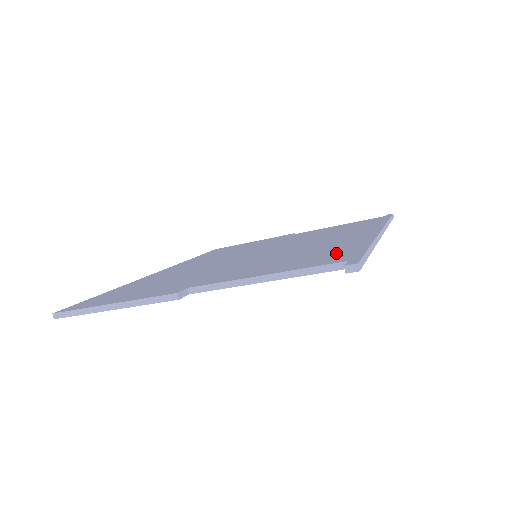
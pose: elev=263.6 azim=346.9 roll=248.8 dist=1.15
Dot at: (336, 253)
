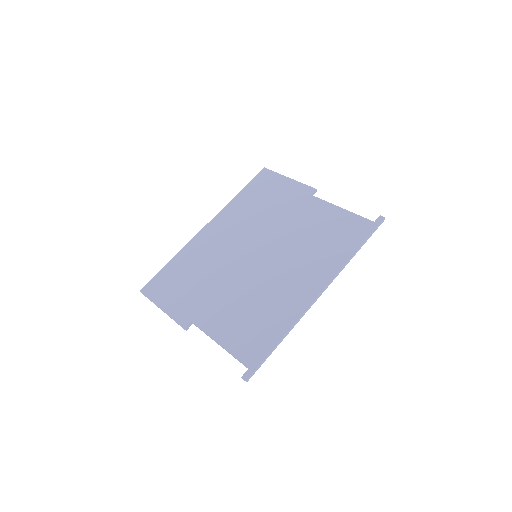
Dot at: (261, 338)
